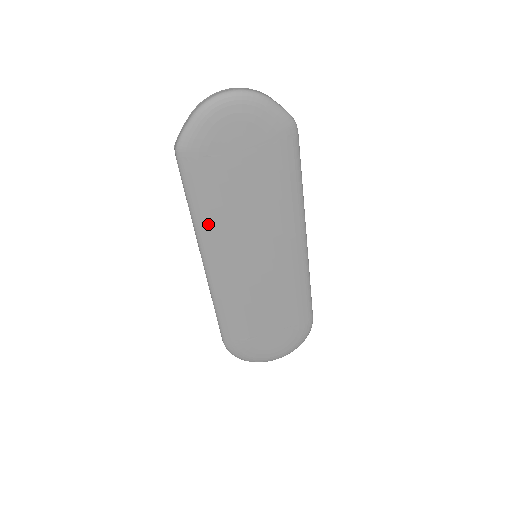
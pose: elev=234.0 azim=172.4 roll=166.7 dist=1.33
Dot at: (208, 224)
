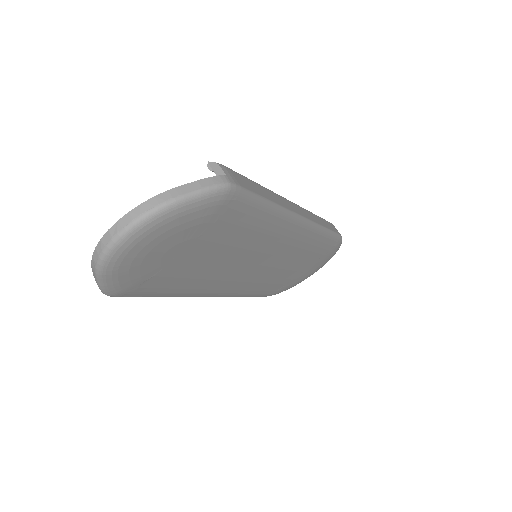
Dot at: (191, 291)
